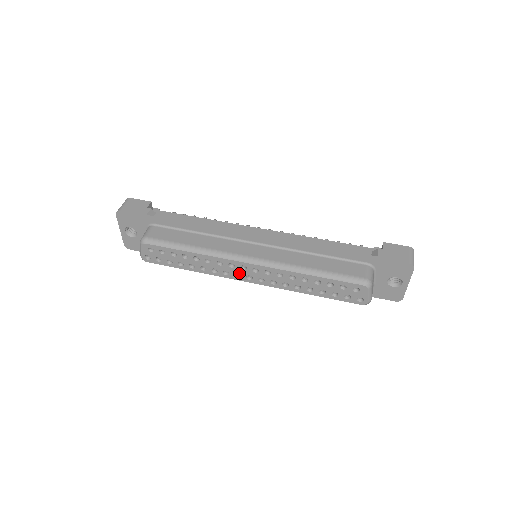
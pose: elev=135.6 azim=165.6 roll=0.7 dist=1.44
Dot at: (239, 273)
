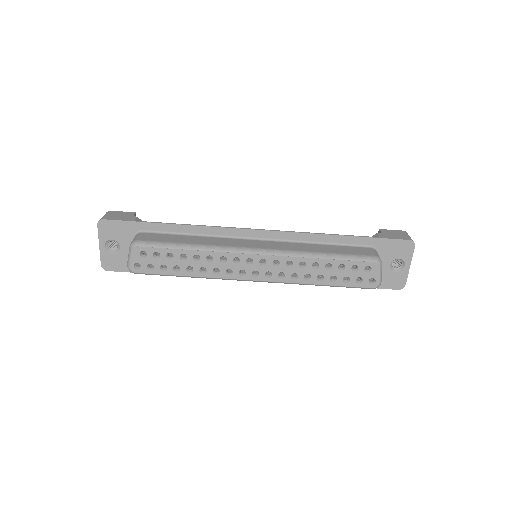
Dot at: (244, 269)
